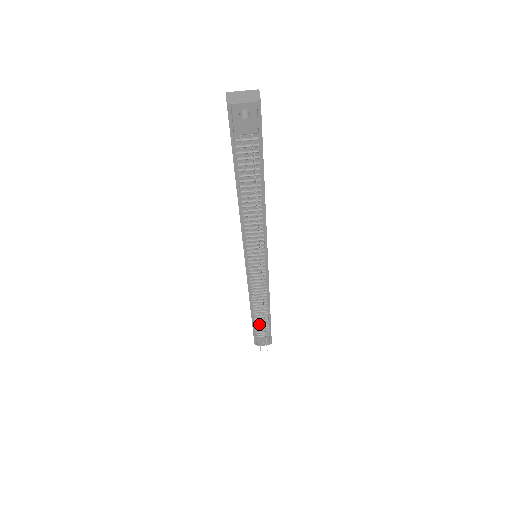
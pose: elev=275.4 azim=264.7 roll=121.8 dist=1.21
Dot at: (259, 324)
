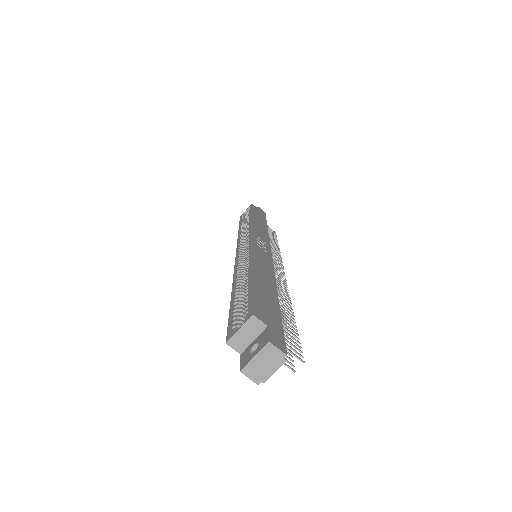
Dot at: occluded
